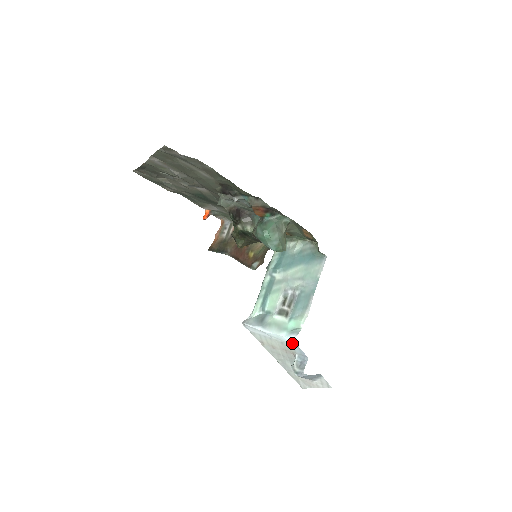
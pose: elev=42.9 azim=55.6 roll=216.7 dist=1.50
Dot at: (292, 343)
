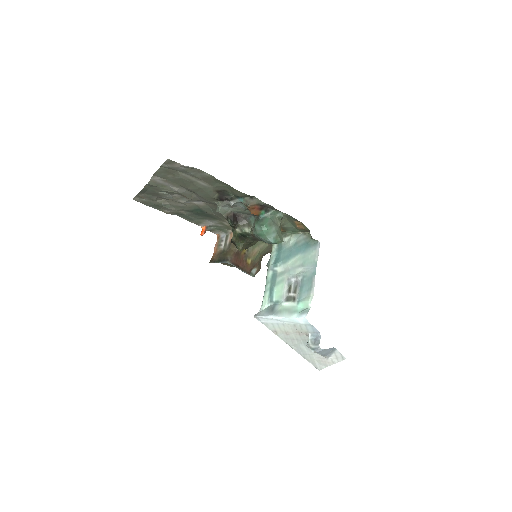
Dot at: (304, 322)
